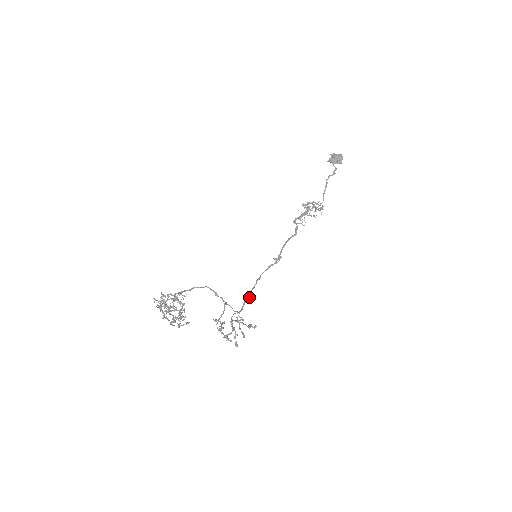
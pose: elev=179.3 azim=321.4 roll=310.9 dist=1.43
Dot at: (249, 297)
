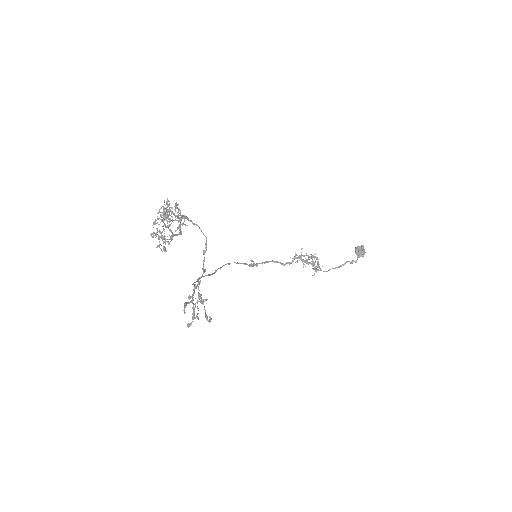
Dot at: occluded
